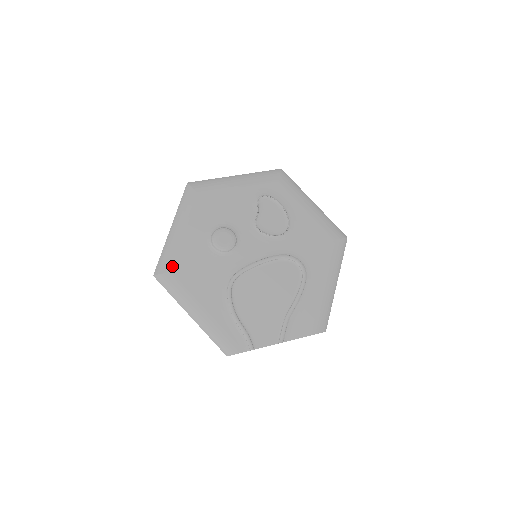
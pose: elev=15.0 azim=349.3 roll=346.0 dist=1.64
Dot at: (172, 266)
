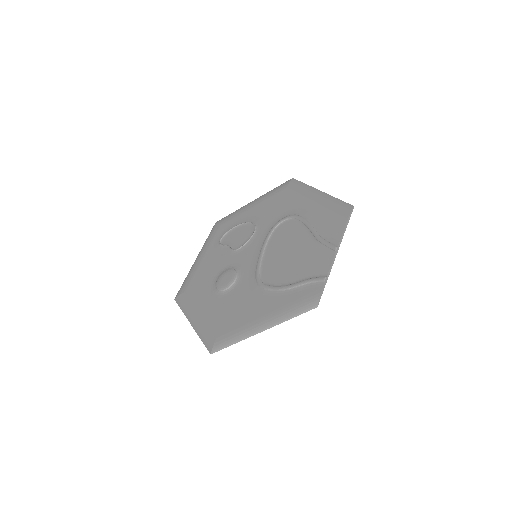
Dot at: (214, 333)
